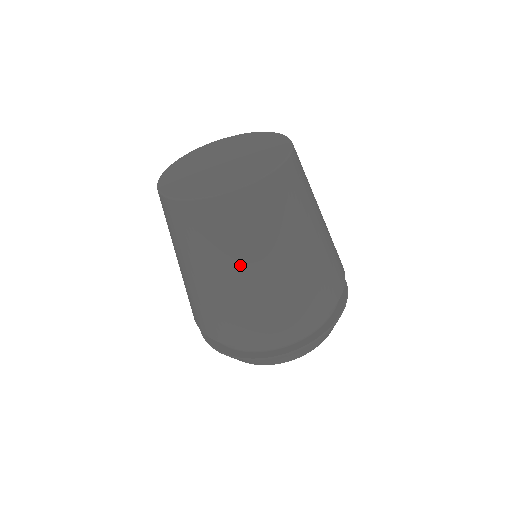
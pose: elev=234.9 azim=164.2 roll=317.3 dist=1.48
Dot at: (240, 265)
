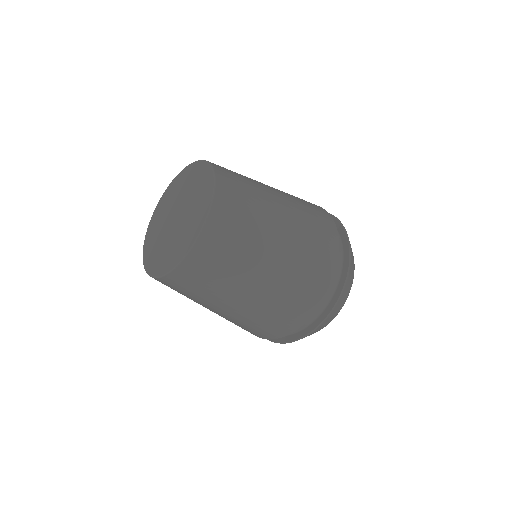
Dot at: occluded
